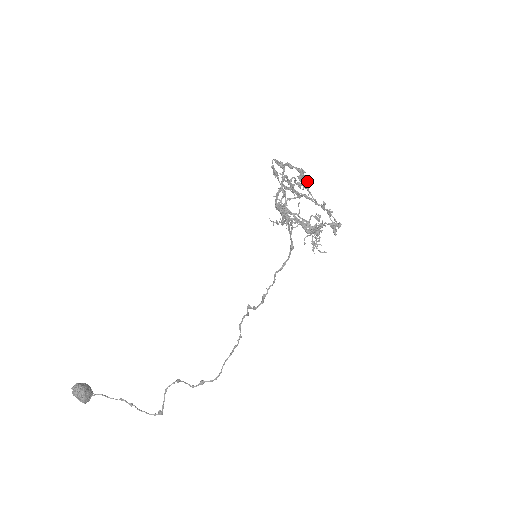
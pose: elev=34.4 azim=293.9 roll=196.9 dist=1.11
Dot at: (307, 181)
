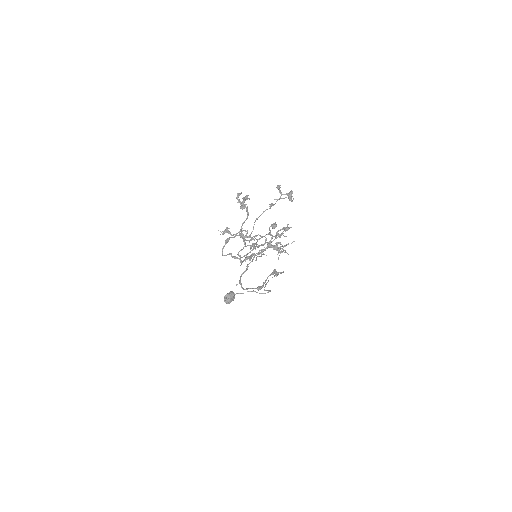
Dot at: occluded
